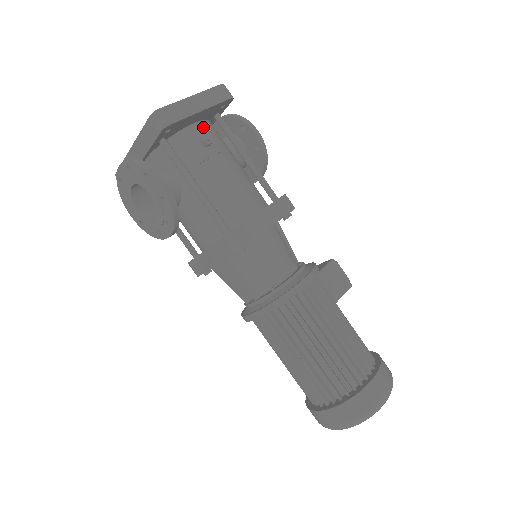
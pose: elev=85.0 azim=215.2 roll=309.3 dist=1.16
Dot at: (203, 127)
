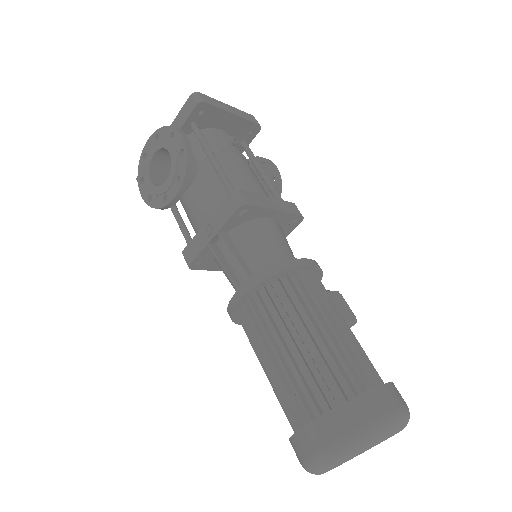
Dot at: occluded
